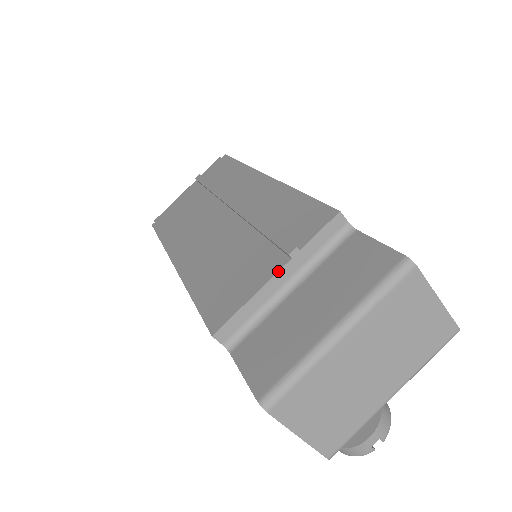
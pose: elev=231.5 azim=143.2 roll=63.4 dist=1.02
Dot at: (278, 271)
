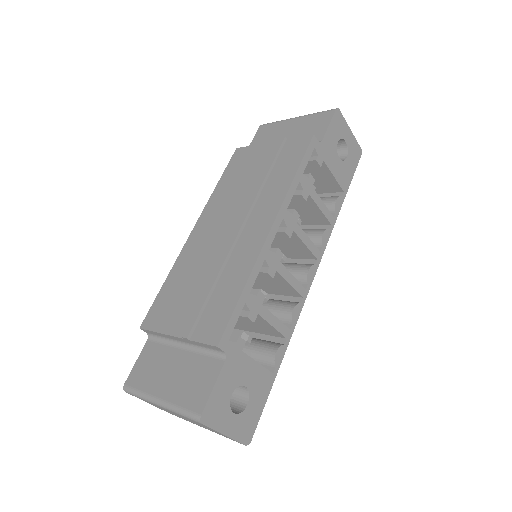
Dot at: (176, 337)
